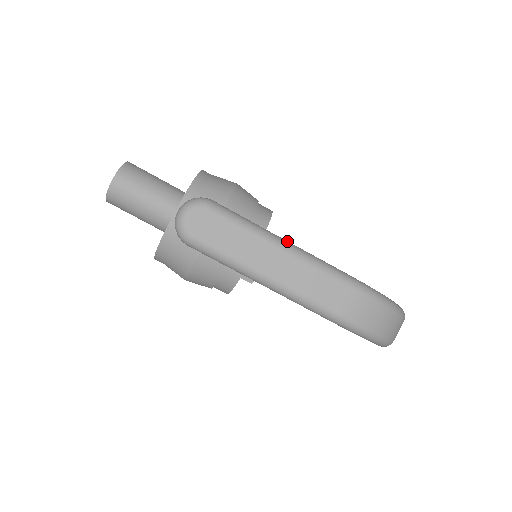
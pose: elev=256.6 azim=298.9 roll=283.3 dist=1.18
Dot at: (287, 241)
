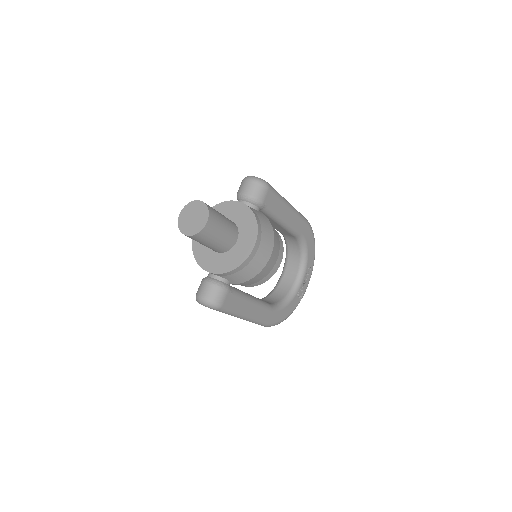
Dot at: (249, 316)
